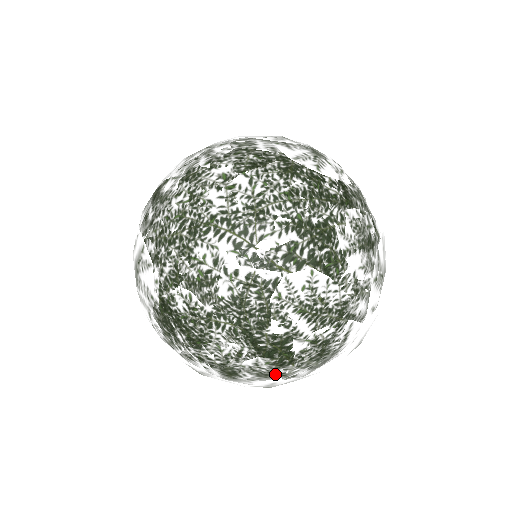
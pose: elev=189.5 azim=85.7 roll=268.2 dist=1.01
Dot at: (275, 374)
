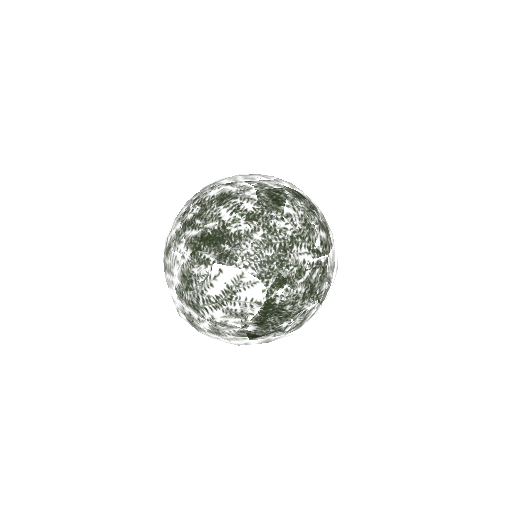
Dot at: occluded
